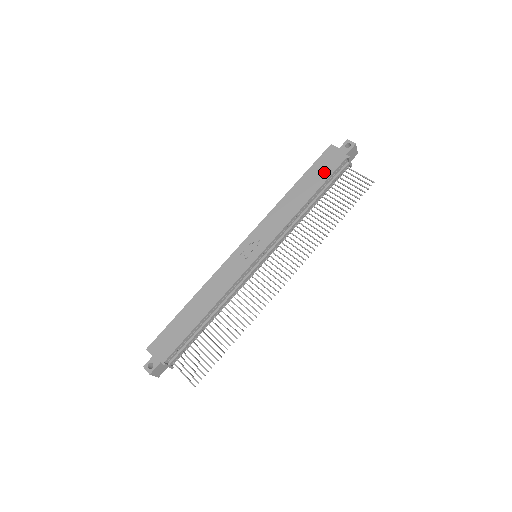
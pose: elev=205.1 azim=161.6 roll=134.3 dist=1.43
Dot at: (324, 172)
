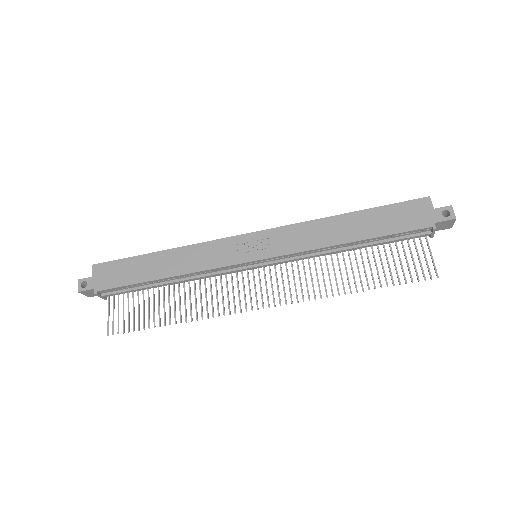
Dot at: (394, 223)
